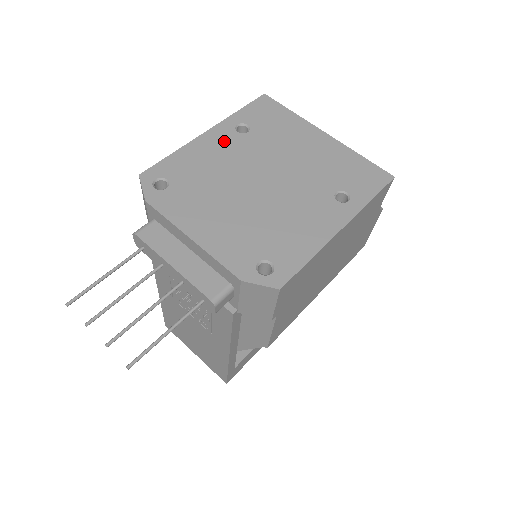
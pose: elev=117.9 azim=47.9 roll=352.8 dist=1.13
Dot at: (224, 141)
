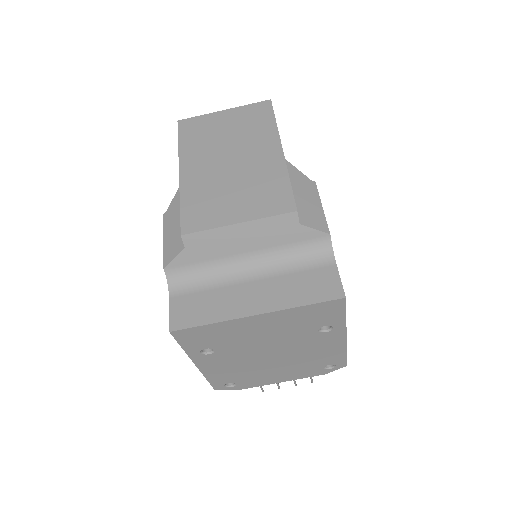
Dot at: (214, 361)
